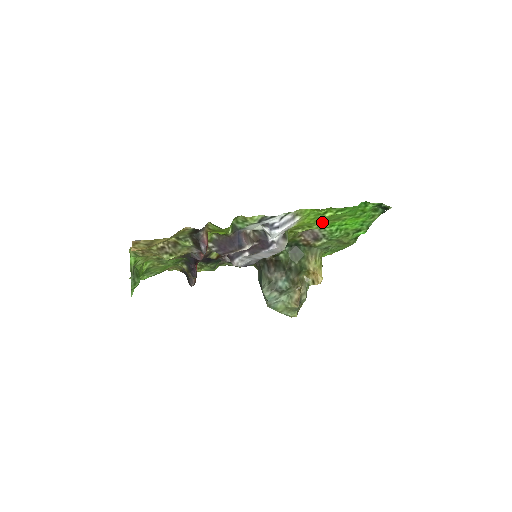
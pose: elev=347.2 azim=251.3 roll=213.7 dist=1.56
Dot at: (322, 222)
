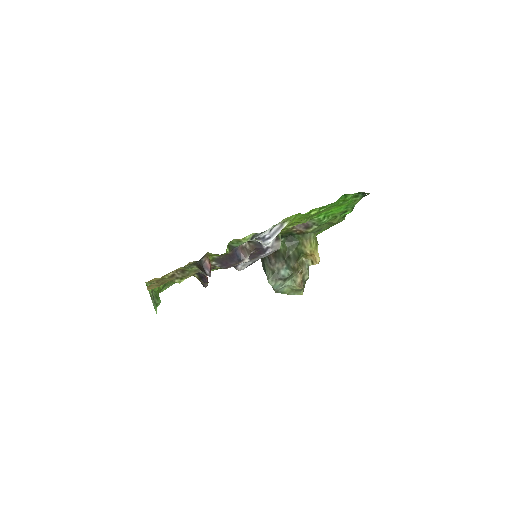
Dot at: (309, 217)
